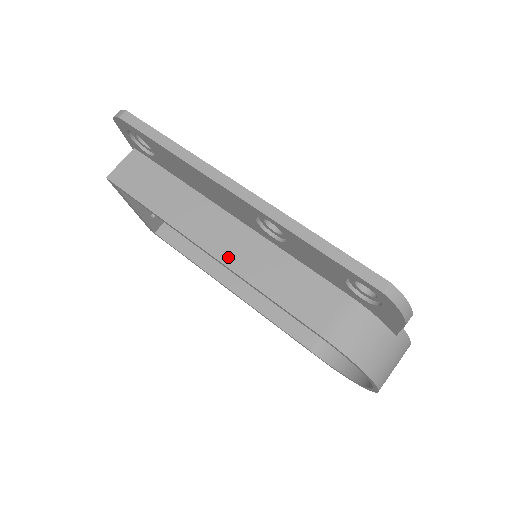
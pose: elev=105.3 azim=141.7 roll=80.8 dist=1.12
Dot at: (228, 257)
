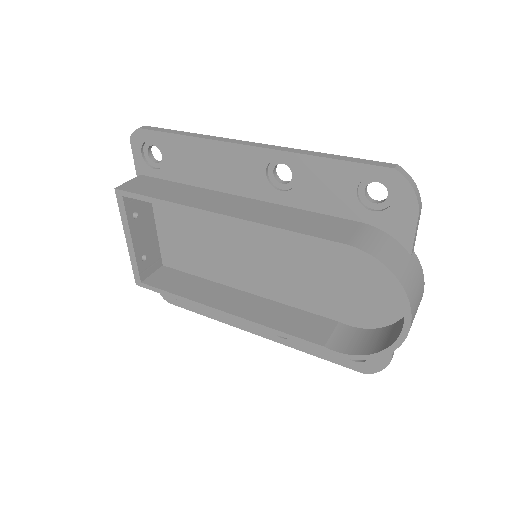
Dot at: (241, 214)
